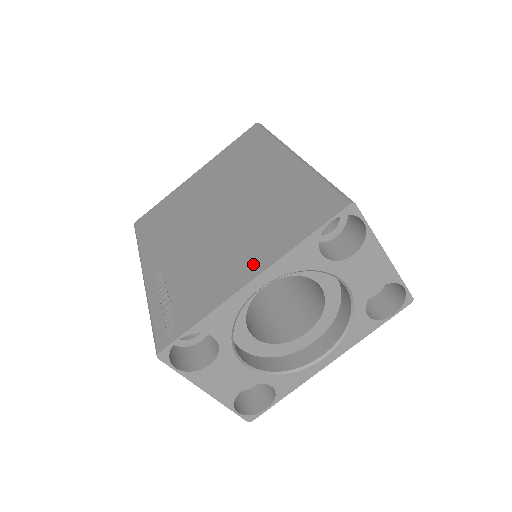
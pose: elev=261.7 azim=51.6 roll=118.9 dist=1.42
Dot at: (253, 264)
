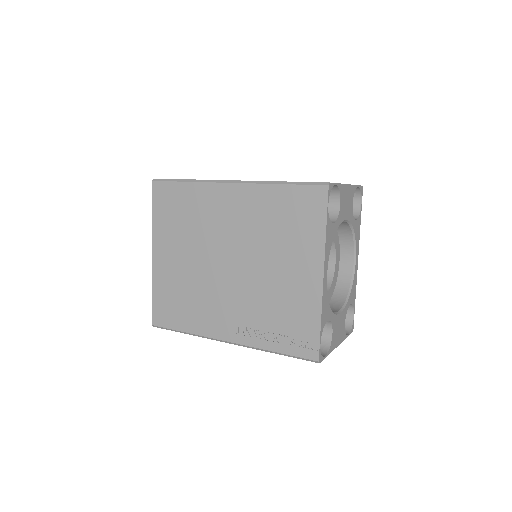
Dot at: (310, 268)
